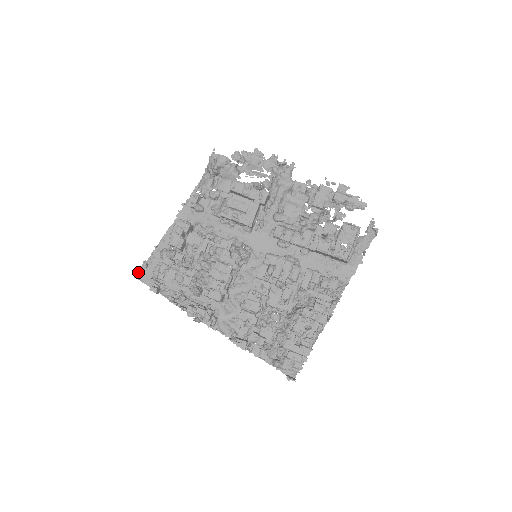
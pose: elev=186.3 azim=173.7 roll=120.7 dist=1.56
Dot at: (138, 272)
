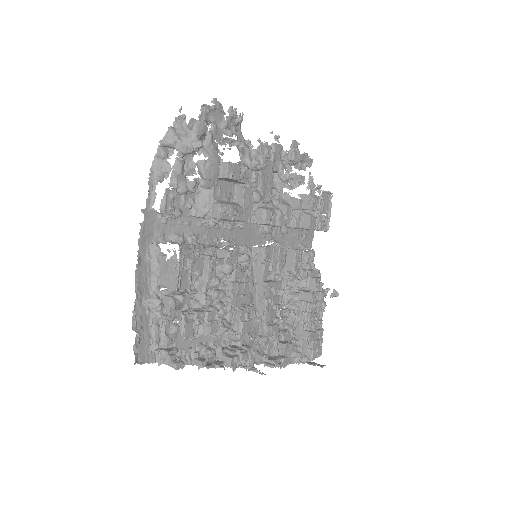
Dot at: (136, 354)
